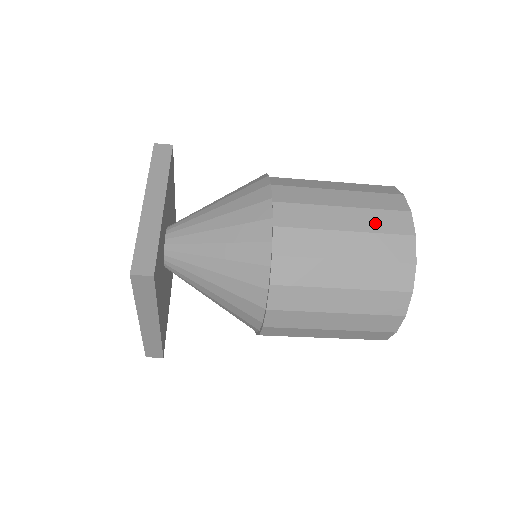
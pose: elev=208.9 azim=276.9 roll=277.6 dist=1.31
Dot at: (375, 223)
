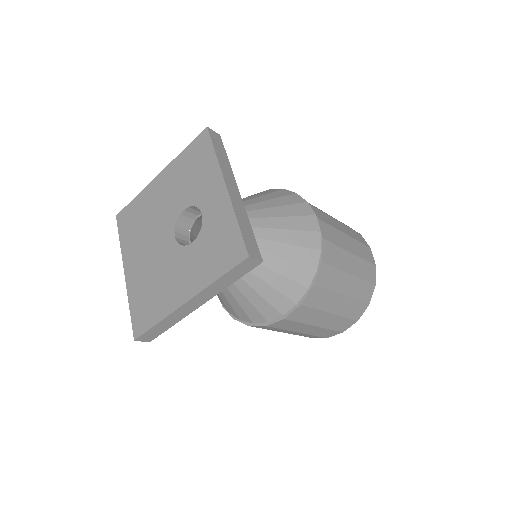
Dot at: (361, 251)
